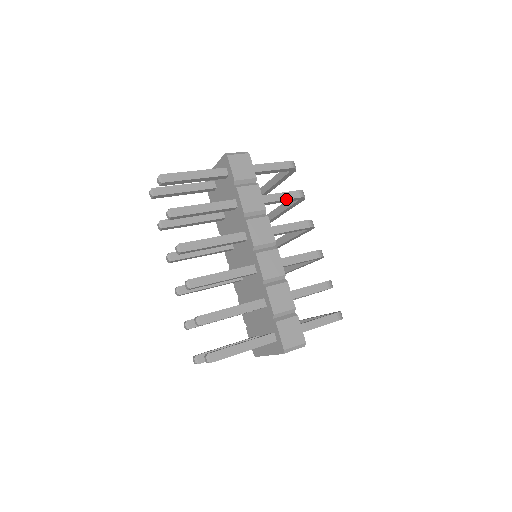
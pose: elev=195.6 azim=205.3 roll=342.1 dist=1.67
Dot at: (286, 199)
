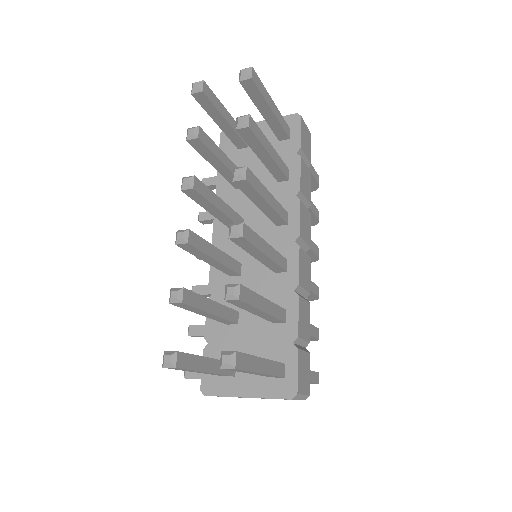
Dot at: (312, 211)
